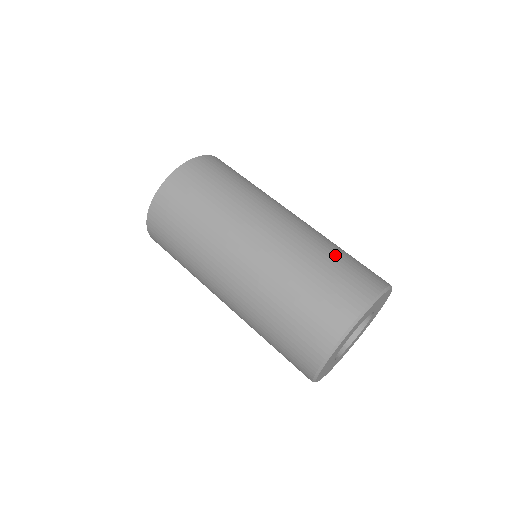
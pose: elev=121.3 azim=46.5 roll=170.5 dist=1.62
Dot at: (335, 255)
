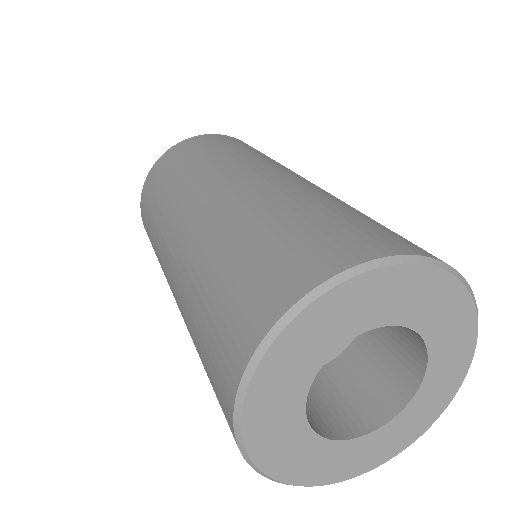
Dot at: occluded
